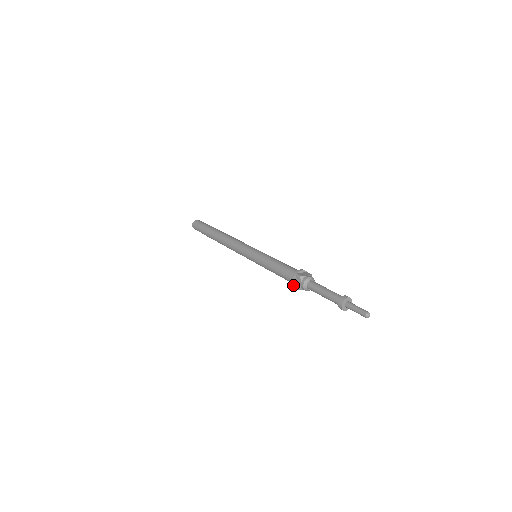
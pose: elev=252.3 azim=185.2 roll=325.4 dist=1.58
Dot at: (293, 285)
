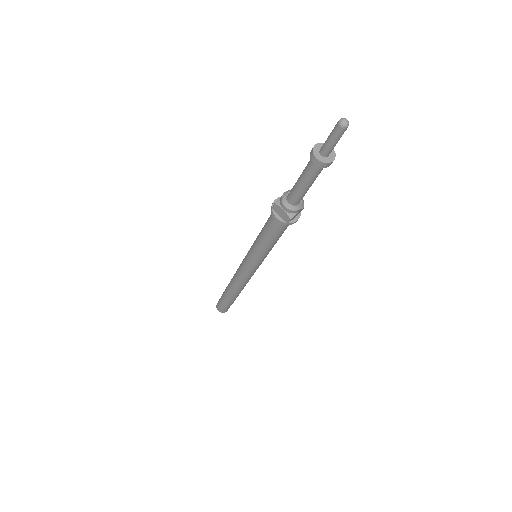
Dot at: (272, 204)
